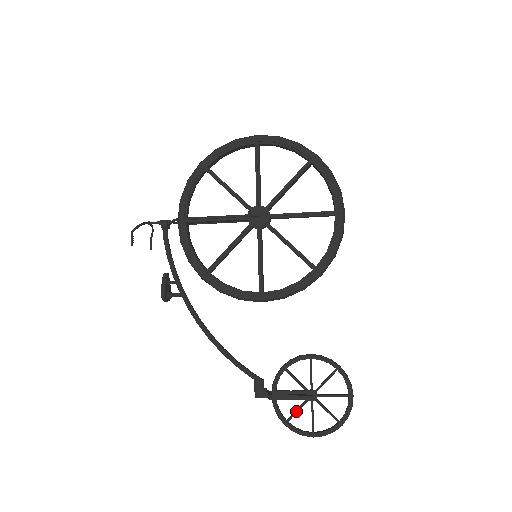
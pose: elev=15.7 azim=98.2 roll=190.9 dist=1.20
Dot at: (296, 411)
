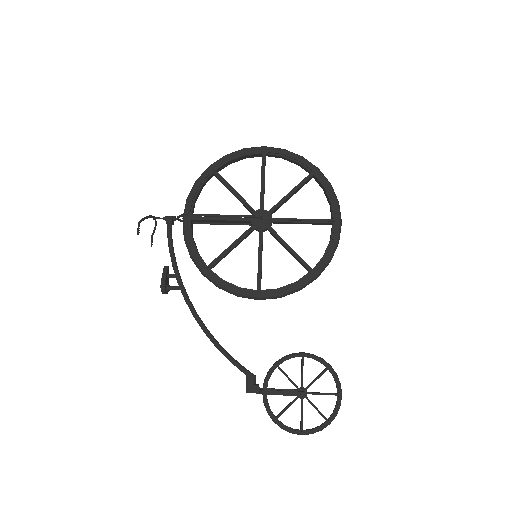
Dot at: (286, 408)
